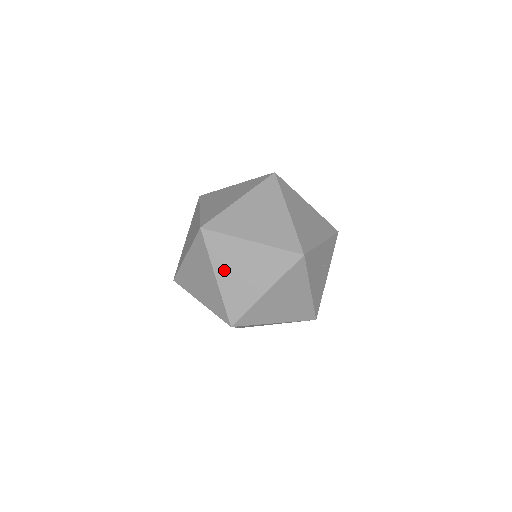
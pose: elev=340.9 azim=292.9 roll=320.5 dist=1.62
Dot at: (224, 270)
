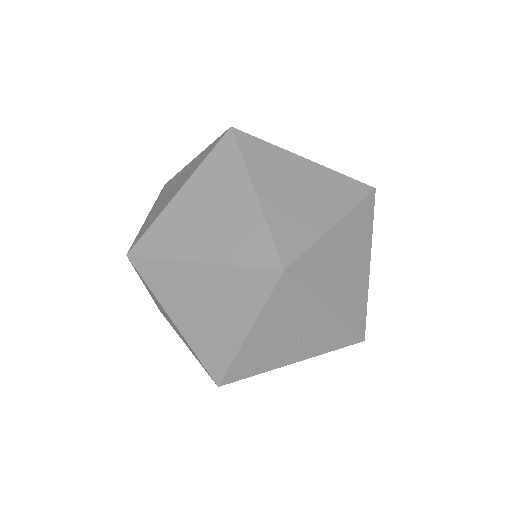
Dot at: (195, 191)
